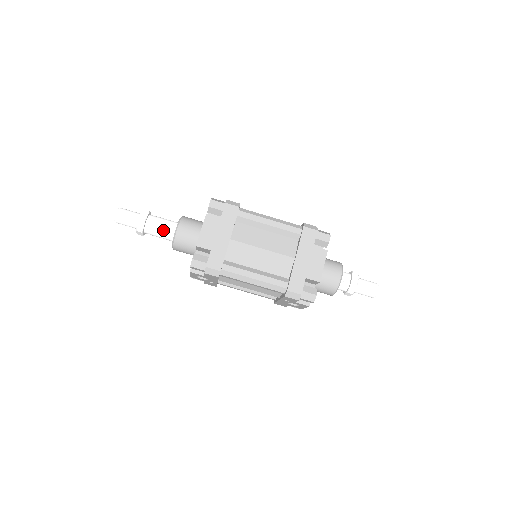
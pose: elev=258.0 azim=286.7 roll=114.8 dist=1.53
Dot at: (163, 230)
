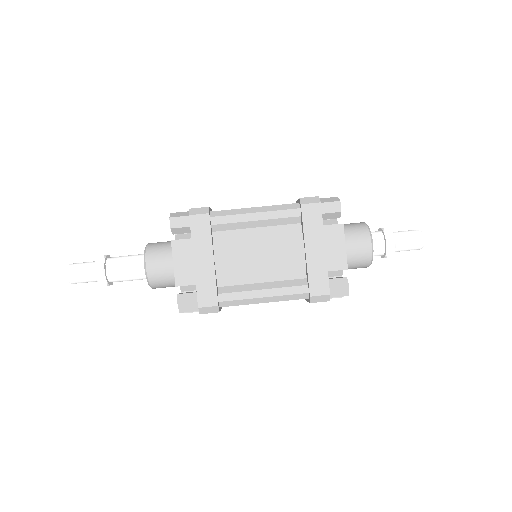
Dot at: (130, 273)
